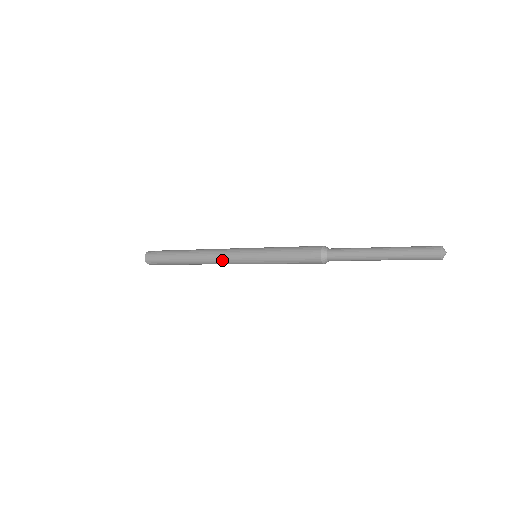
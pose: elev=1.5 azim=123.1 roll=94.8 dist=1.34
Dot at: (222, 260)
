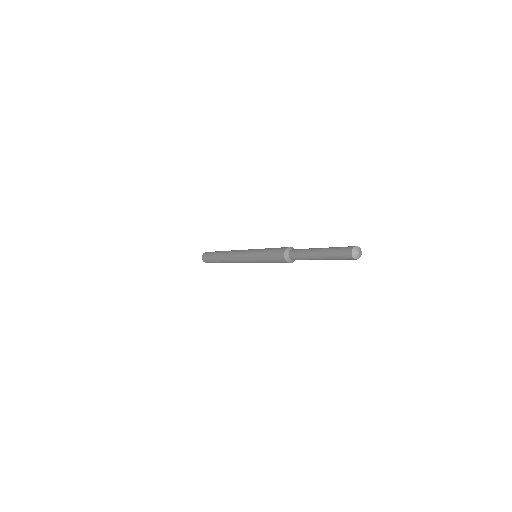
Dot at: (237, 260)
